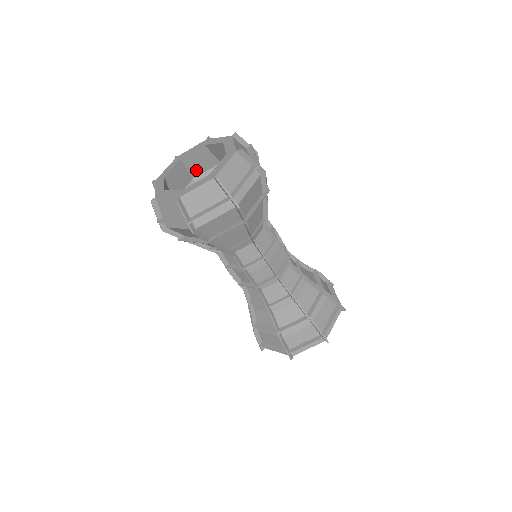
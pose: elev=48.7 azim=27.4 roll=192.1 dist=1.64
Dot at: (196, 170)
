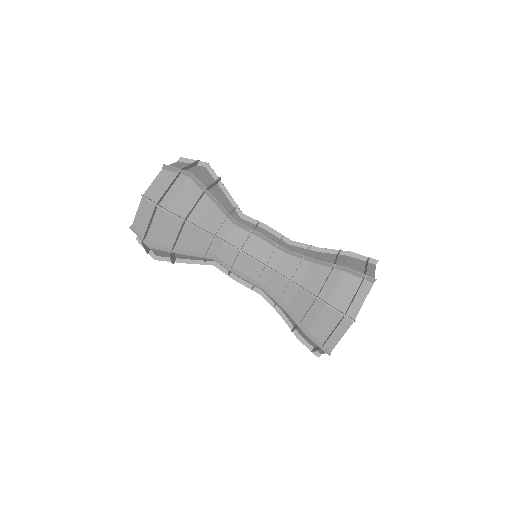
Dot at: occluded
